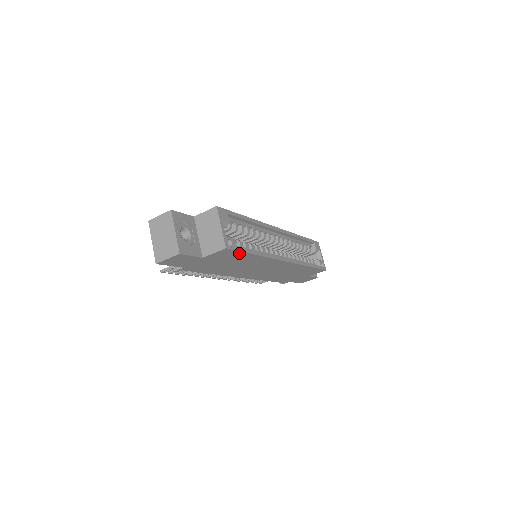
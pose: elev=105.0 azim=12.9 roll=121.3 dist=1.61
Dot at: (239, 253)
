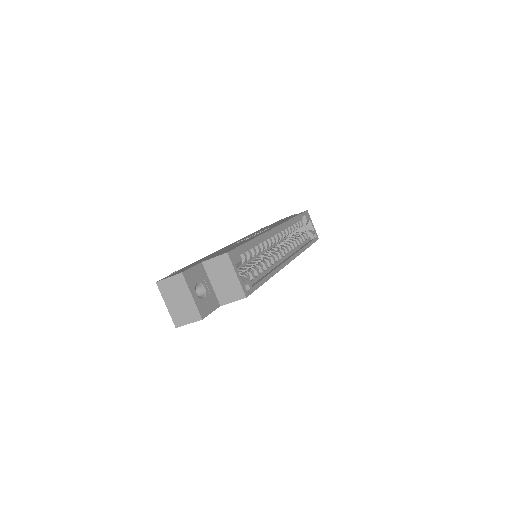
Dot at: occluded
